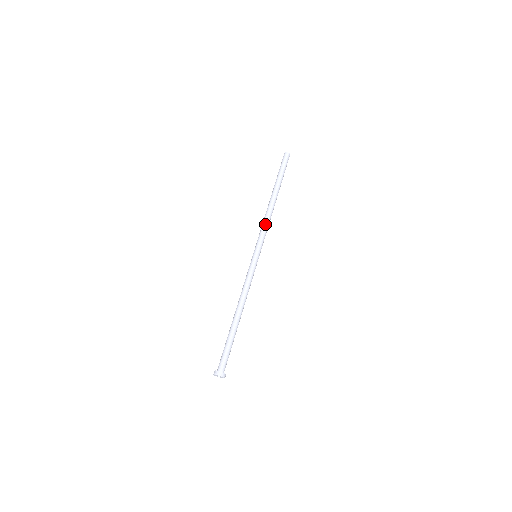
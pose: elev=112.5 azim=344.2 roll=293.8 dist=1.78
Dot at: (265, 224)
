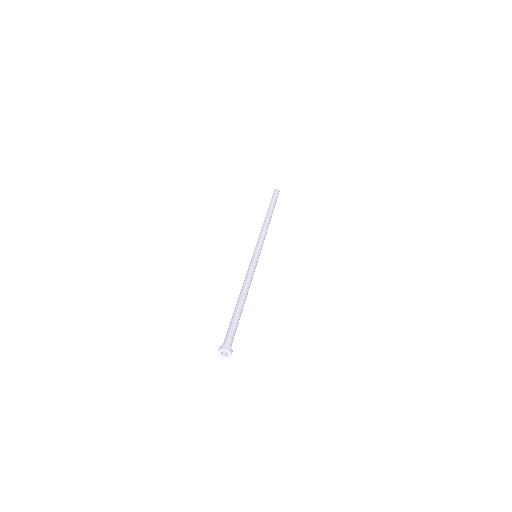
Dot at: (264, 233)
